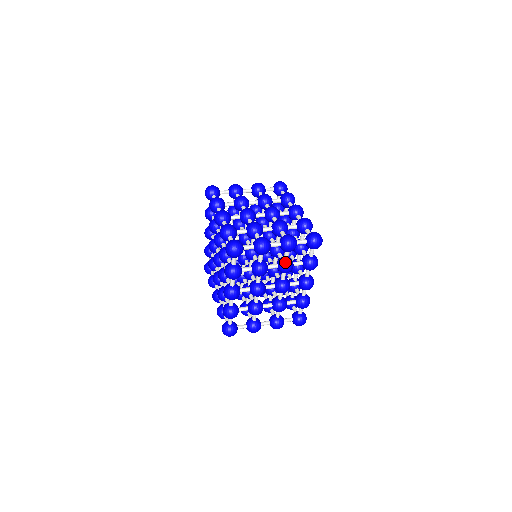
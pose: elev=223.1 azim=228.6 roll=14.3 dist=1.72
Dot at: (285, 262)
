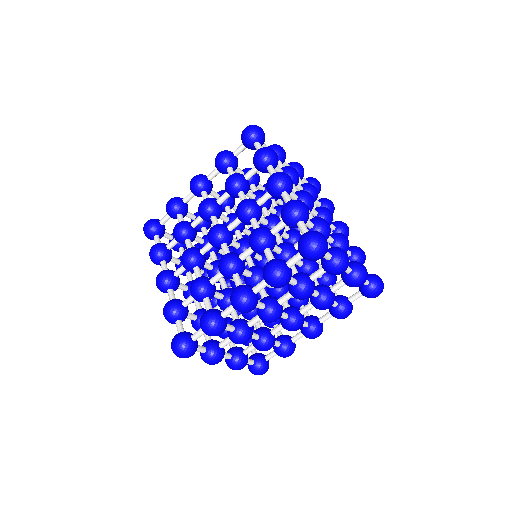
Dot at: (332, 295)
